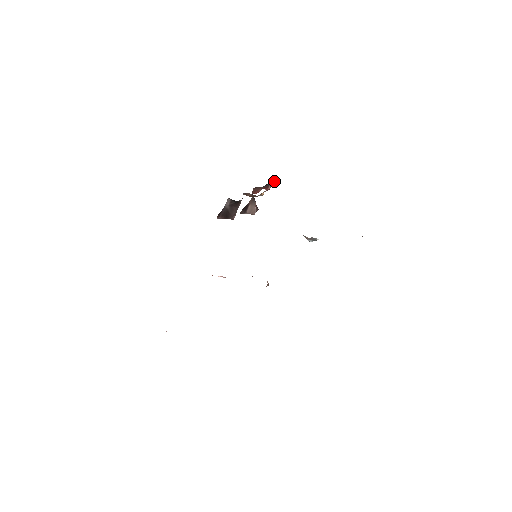
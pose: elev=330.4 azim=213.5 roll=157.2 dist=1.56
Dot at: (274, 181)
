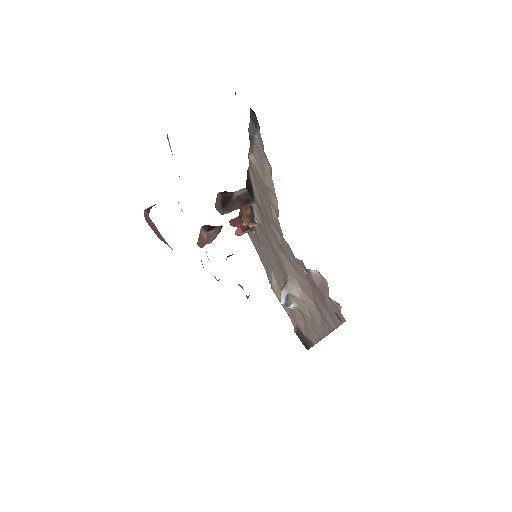
Dot at: (252, 231)
